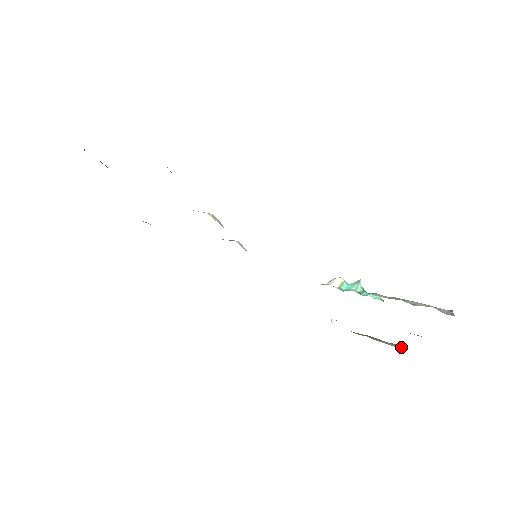
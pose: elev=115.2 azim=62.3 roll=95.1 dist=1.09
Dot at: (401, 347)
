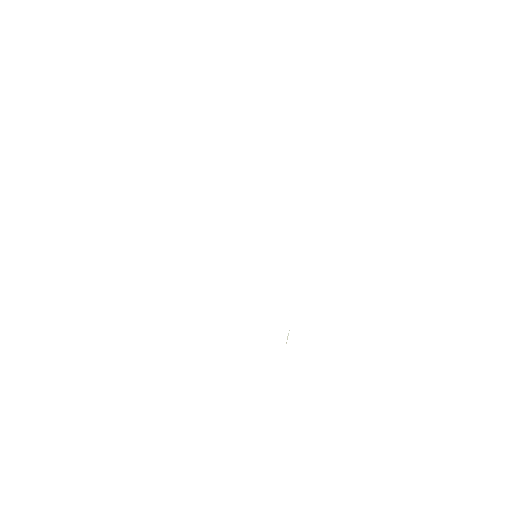
Dot at: occluded
